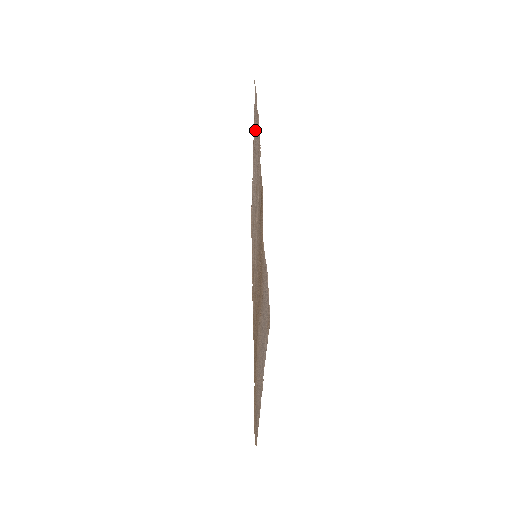
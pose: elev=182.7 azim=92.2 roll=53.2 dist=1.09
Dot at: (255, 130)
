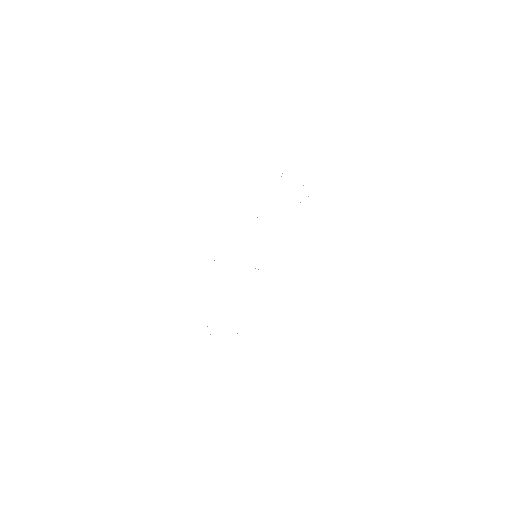
Dot at: occluded
